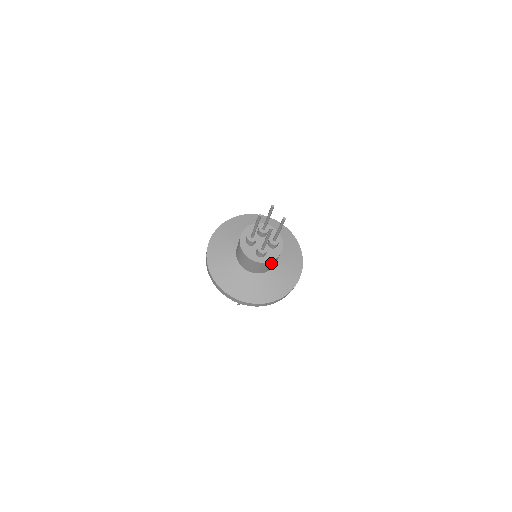
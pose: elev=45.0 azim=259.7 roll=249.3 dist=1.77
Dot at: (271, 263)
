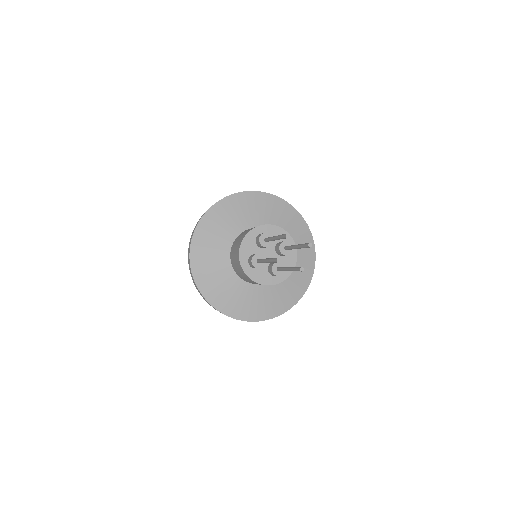
Dot at: (251, 280)
